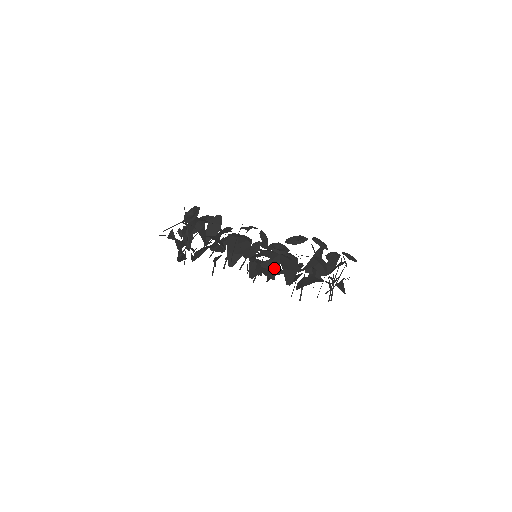
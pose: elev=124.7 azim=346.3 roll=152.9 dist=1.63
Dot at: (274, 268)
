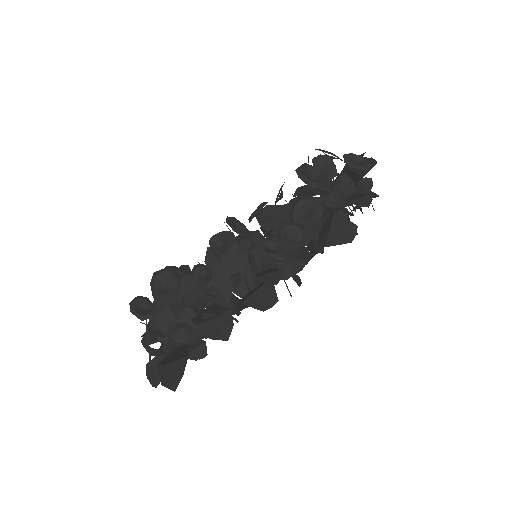
Dot at: occluded
